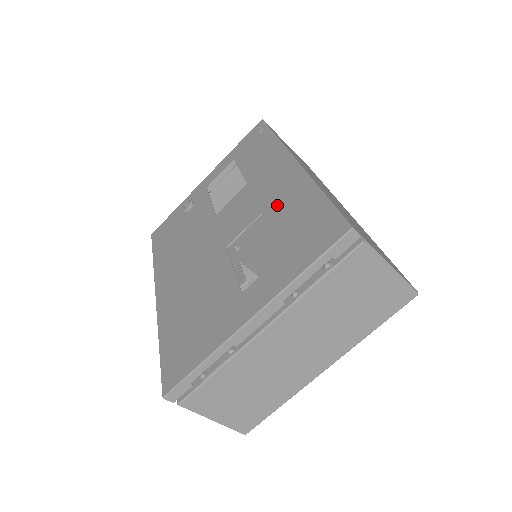
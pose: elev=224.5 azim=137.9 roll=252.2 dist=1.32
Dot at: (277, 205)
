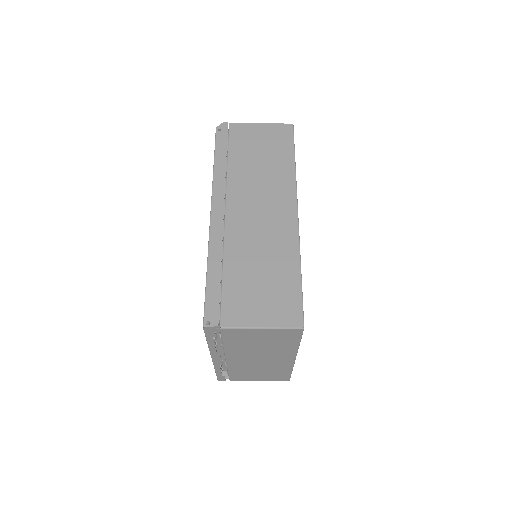
Dot at: occluded
